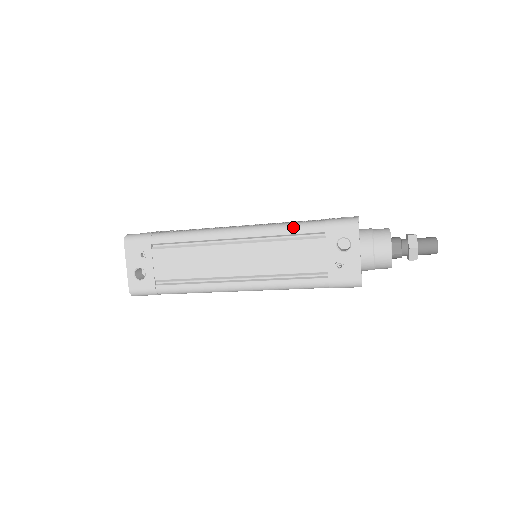
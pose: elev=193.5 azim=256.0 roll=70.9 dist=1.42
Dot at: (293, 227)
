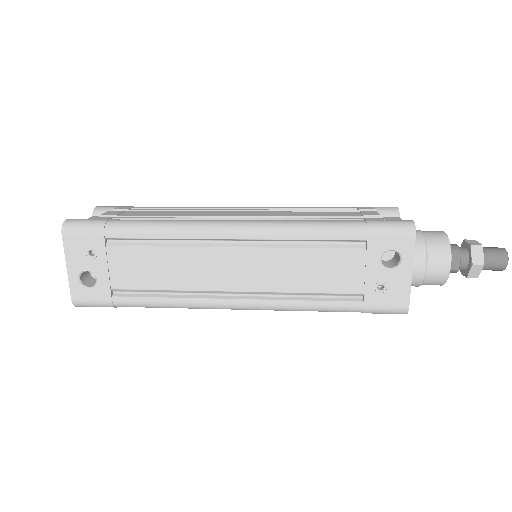
Dot at: (321, 230)
